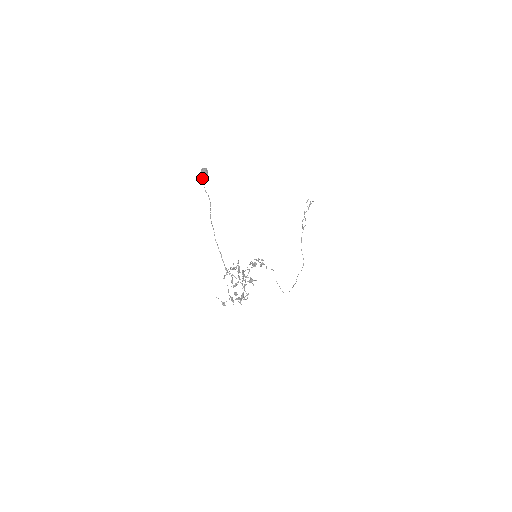
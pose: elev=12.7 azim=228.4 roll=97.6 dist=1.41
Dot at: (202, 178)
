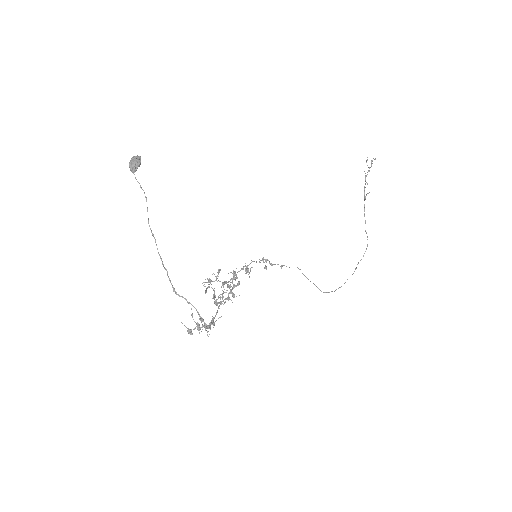
Dot at: (131, 171)
